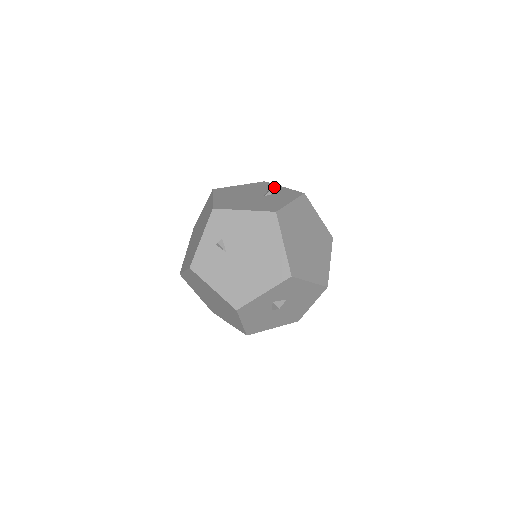
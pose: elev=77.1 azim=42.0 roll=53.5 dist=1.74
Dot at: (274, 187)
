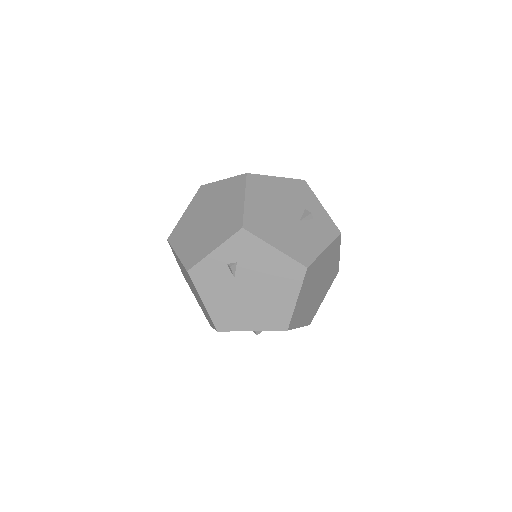
Dot at: (313, 202)
